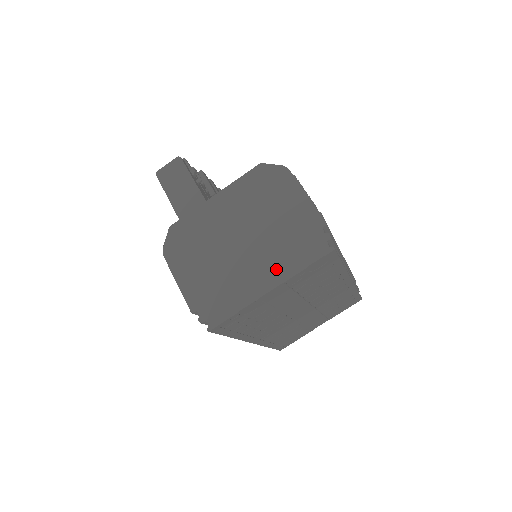
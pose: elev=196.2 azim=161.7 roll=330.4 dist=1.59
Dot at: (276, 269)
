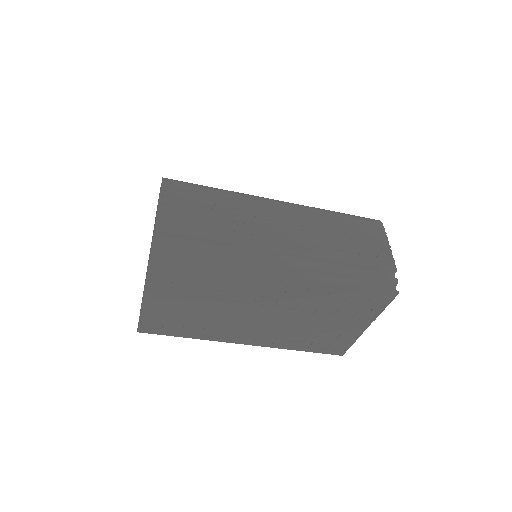
Dot at: occluded
